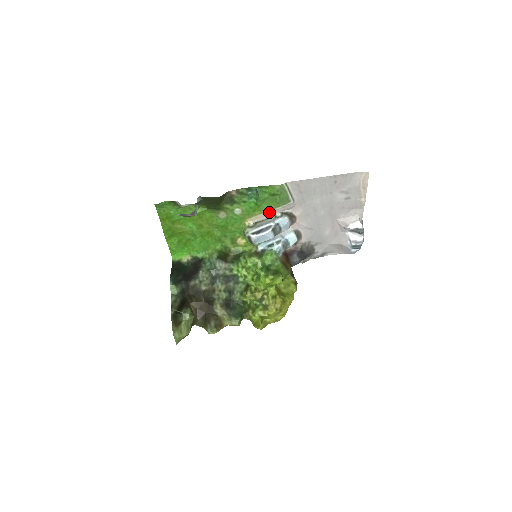
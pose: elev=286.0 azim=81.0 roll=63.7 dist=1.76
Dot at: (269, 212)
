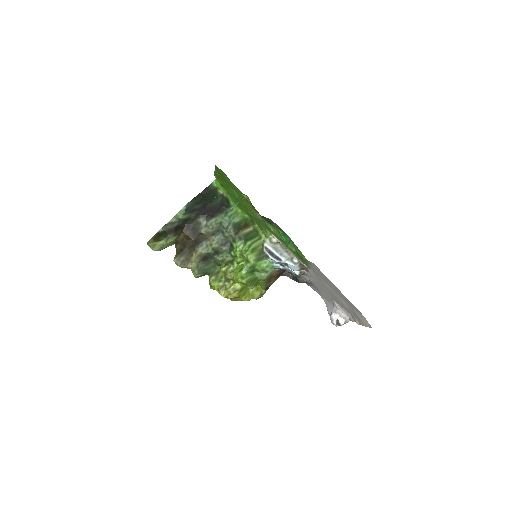
Dot at: (291, 252)
